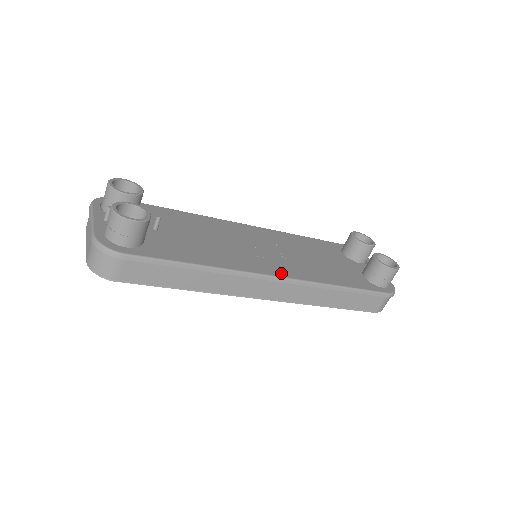
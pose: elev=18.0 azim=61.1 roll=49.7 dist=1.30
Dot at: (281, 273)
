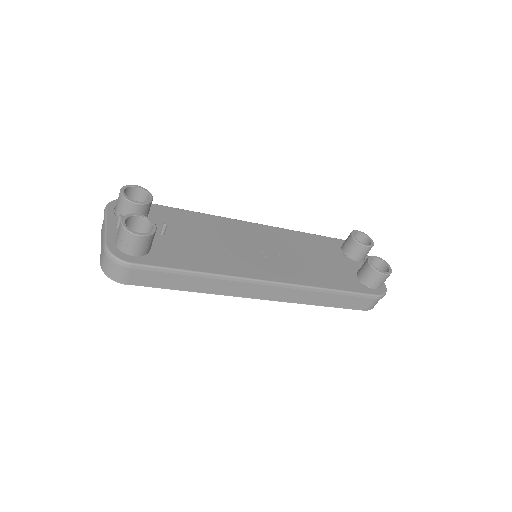
Dot at: (276, 277)
